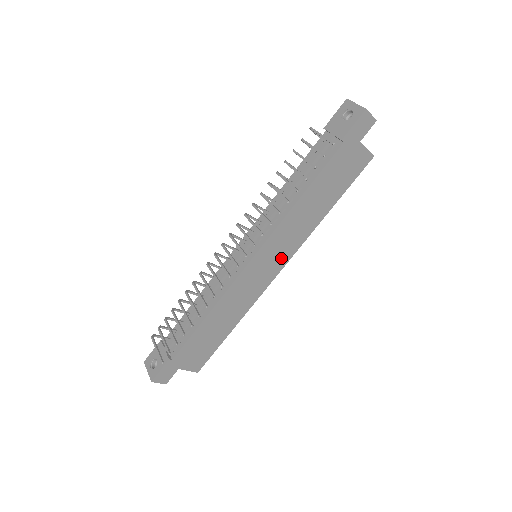
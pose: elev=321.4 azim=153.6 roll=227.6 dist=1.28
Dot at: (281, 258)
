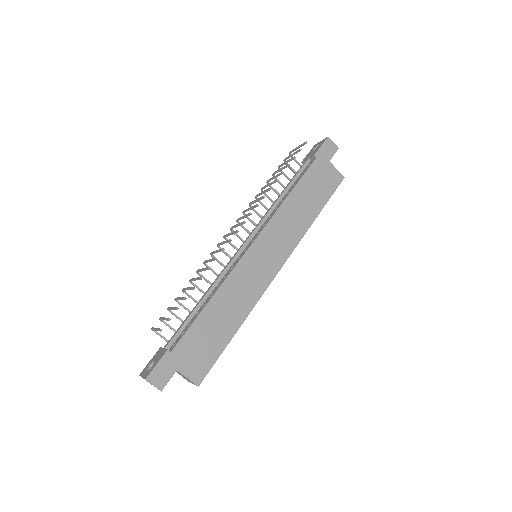
Dot at: (279, 254)
